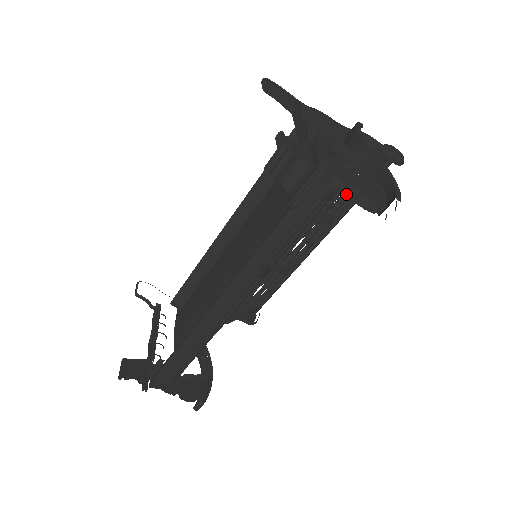
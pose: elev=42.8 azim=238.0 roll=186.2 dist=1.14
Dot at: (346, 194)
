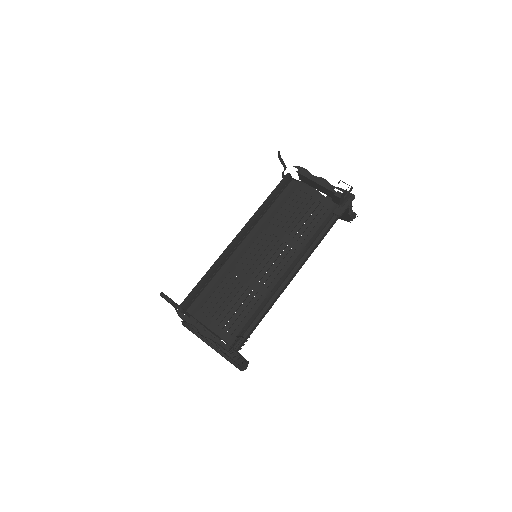
Dot at: (350, 210)
